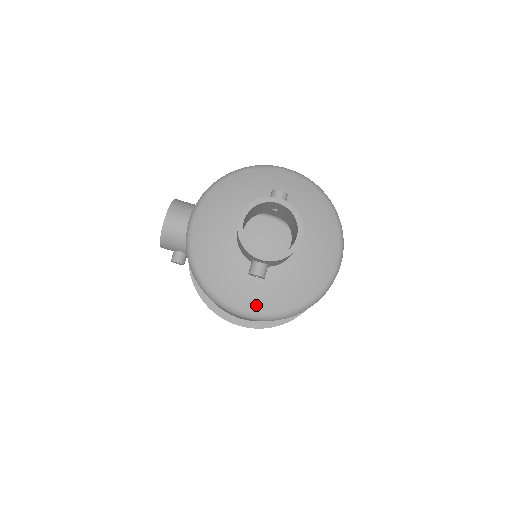
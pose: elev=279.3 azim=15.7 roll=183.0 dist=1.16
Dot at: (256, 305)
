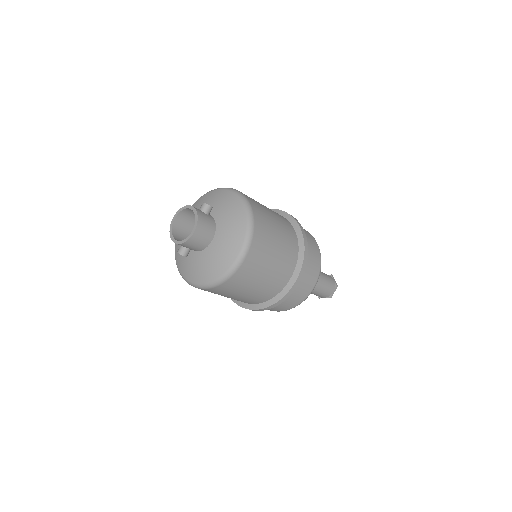
Dot at: (189, 275)
